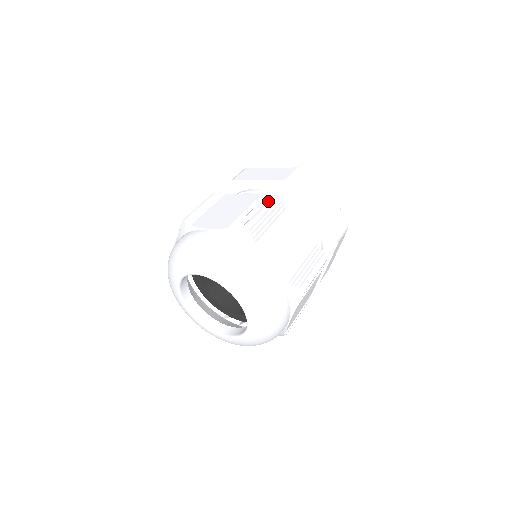
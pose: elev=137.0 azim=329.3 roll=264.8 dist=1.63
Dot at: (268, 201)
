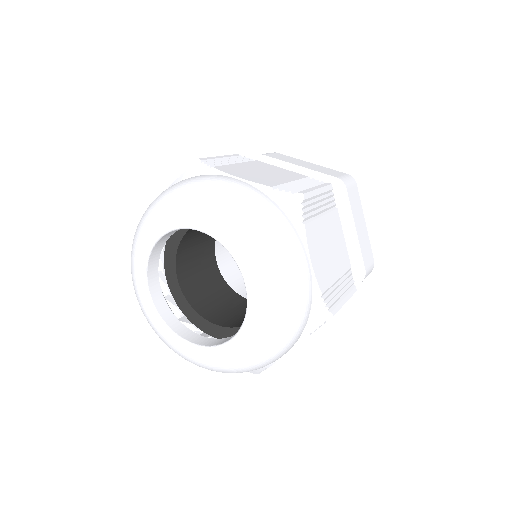
Dot at: occluded
